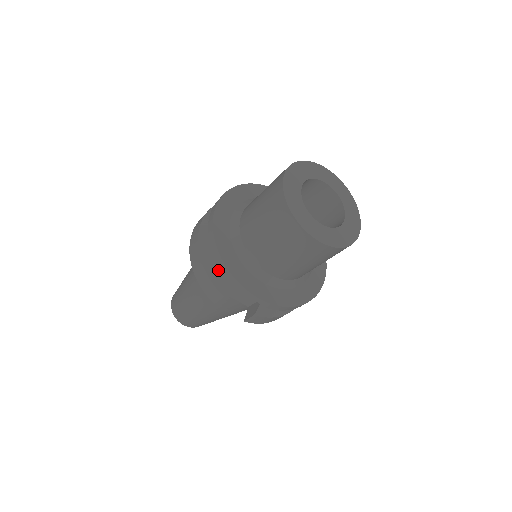
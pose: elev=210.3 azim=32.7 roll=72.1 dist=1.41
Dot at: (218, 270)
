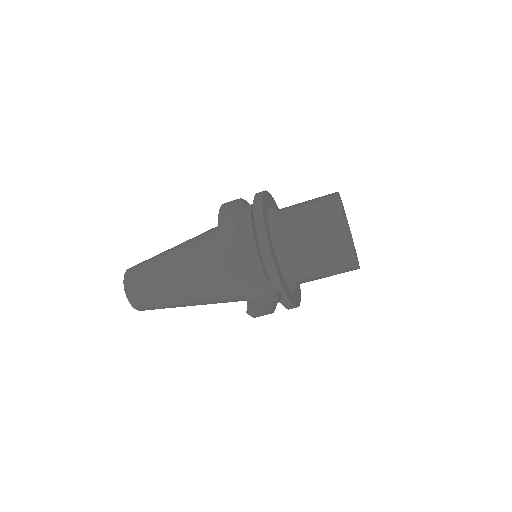
Dot at: (251, 261)
